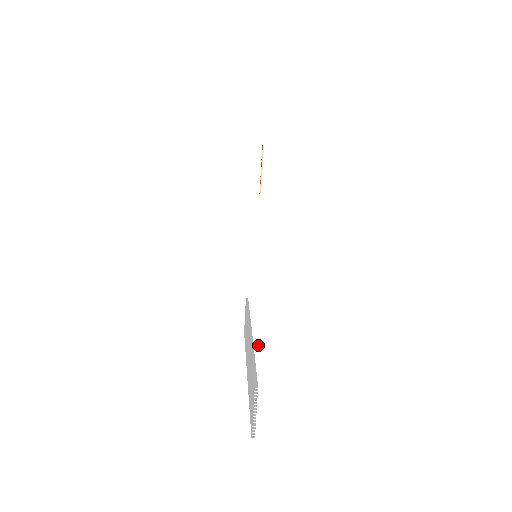
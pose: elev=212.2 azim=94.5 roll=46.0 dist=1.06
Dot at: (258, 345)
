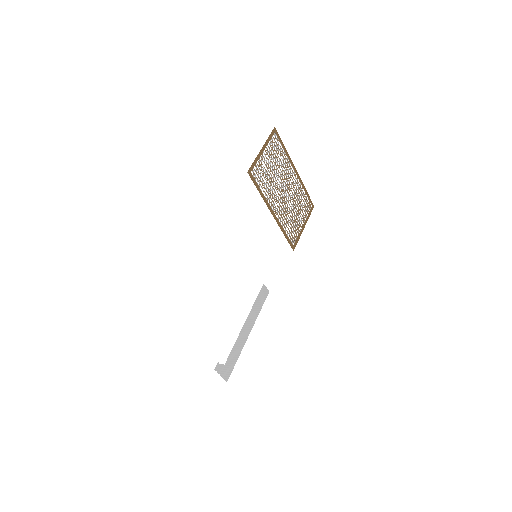
Dot at: (222, 345)
